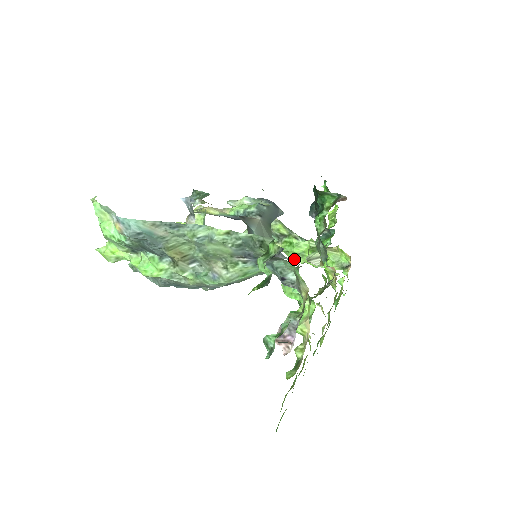
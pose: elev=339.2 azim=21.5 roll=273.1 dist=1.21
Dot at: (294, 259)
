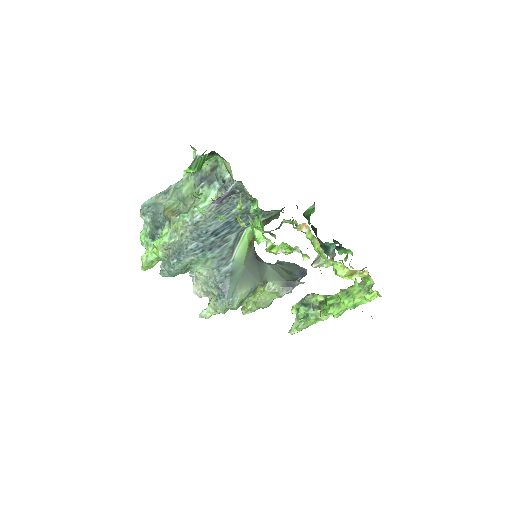
Dot at: (332, 313)
